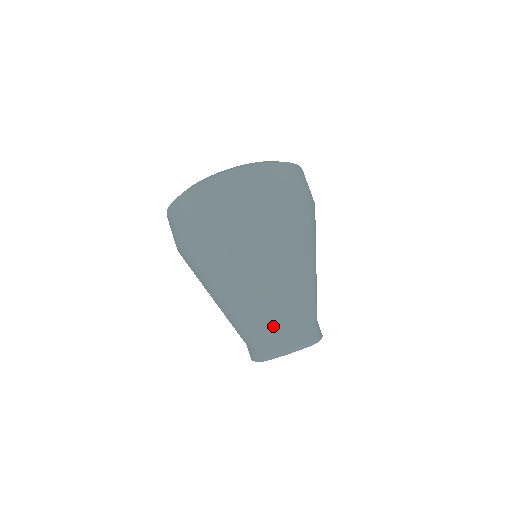
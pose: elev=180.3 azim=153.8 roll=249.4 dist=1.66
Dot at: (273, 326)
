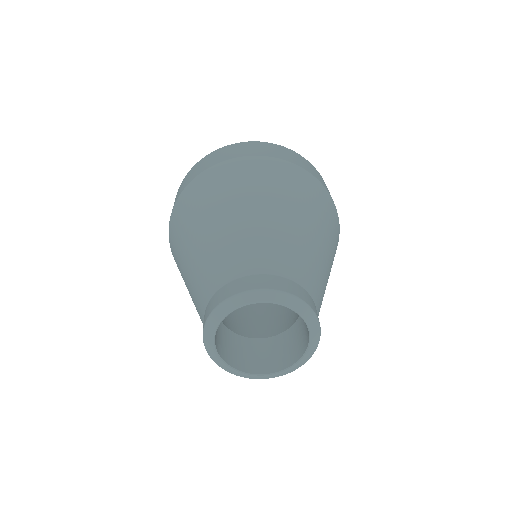
Dot at: (204, 296)
